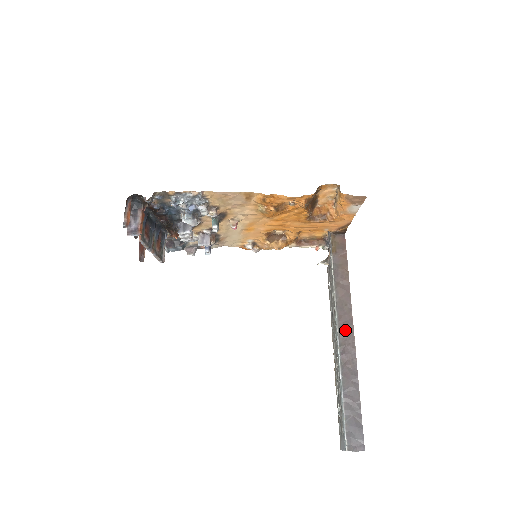
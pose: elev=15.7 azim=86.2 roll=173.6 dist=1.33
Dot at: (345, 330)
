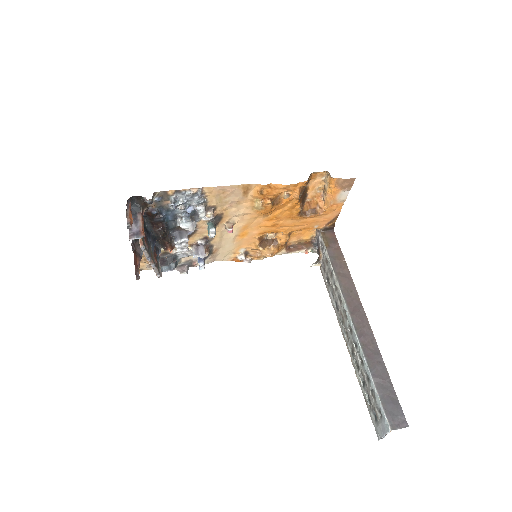
Dot at: (357, 314)
